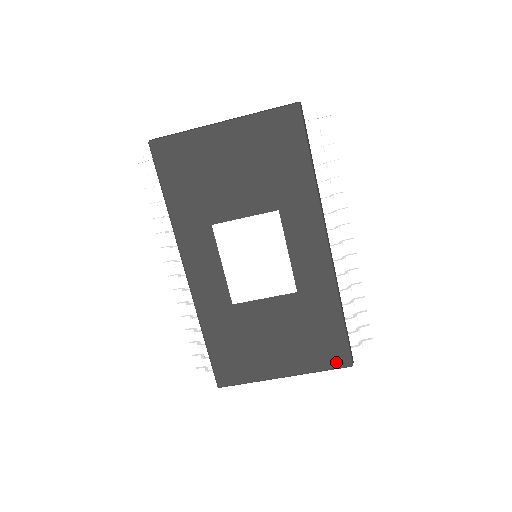
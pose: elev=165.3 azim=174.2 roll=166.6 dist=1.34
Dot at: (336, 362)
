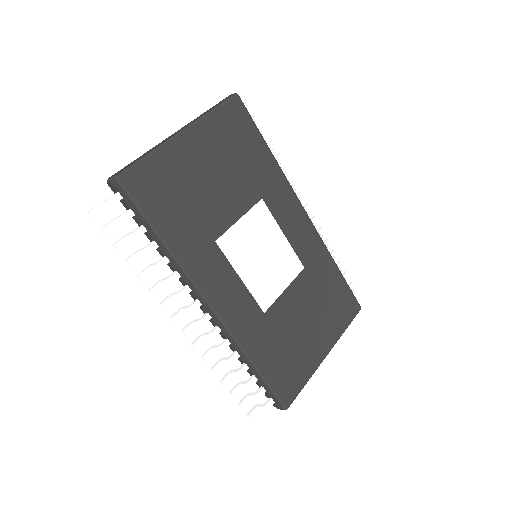
Dot at: (352, 313)
